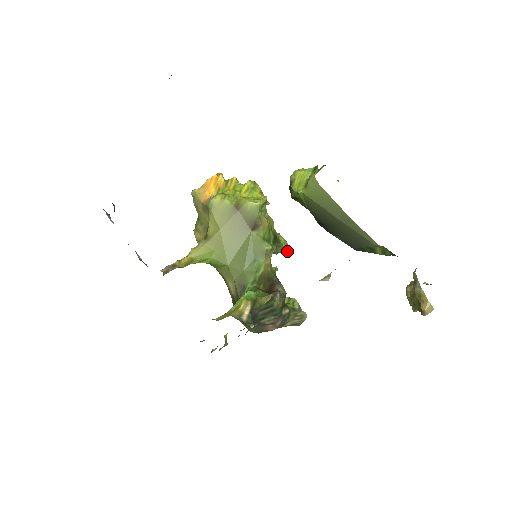
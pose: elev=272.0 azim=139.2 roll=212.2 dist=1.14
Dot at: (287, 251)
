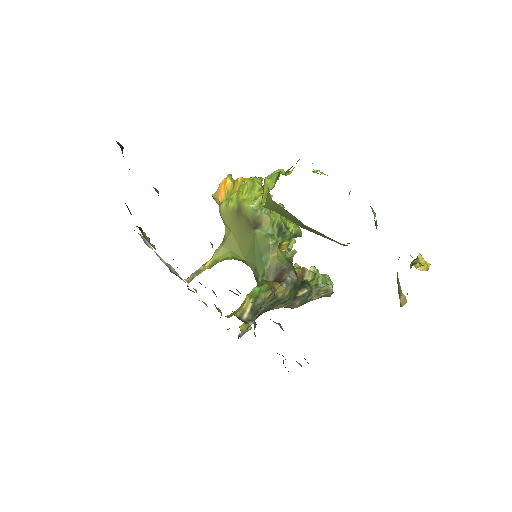
Dot at: (300, 235)
